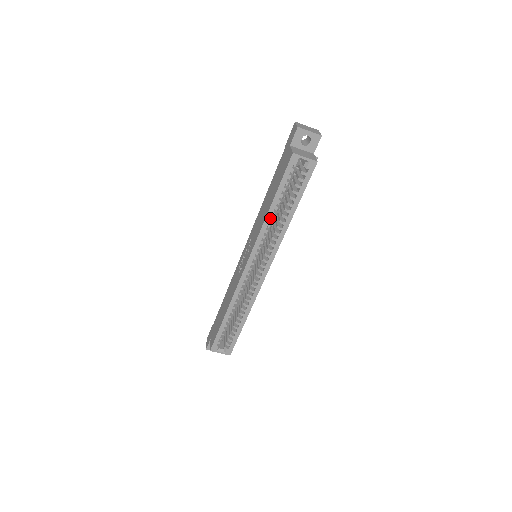
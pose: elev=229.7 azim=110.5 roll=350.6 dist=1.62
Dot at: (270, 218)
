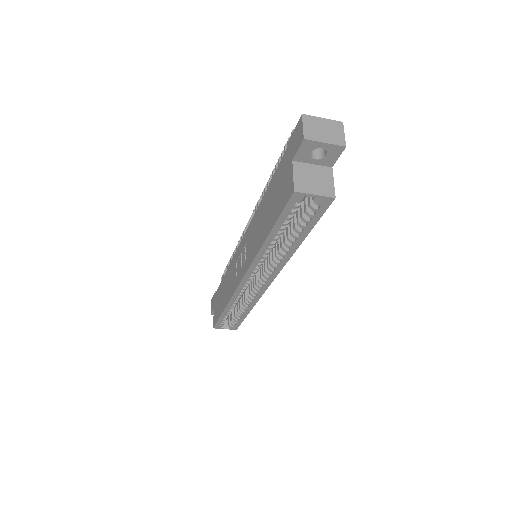
Dot at: (267, 248)
